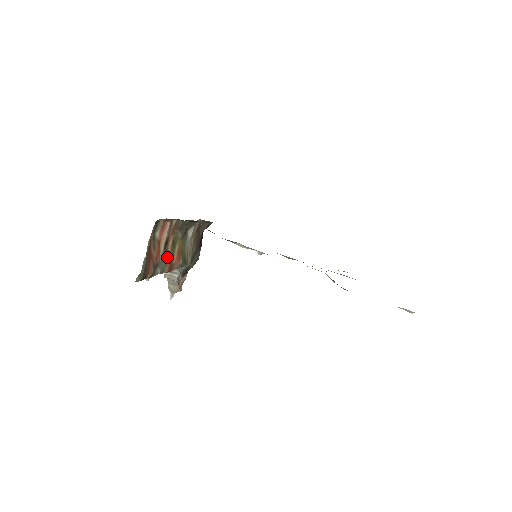
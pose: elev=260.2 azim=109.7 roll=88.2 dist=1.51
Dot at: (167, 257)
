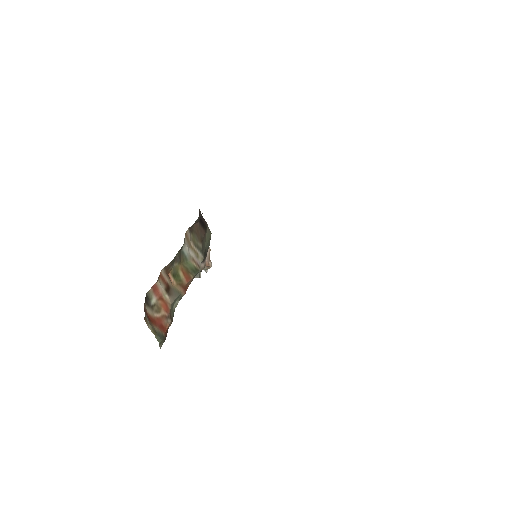
Dot at: (177, 289)
